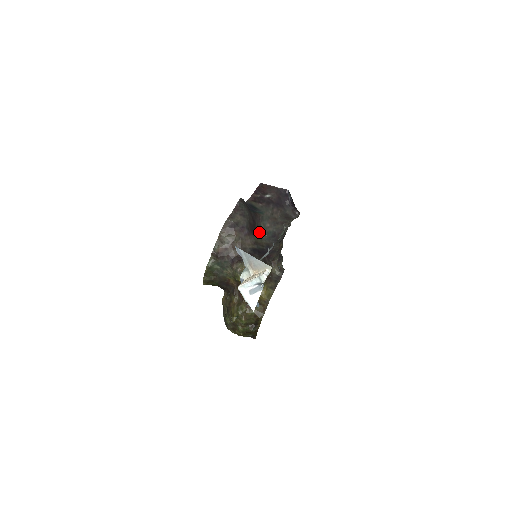
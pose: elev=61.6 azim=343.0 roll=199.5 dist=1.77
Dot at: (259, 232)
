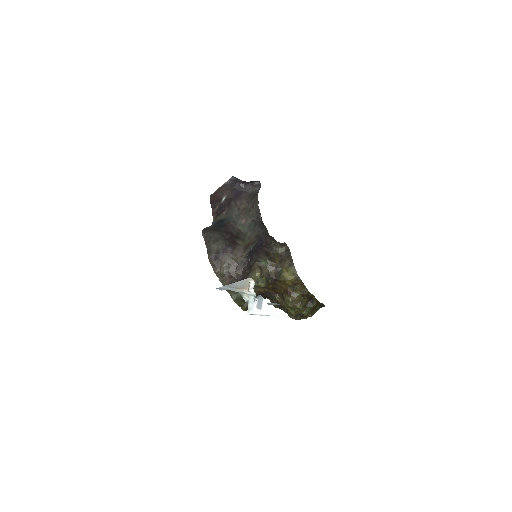
Dot at: (242, 235)
